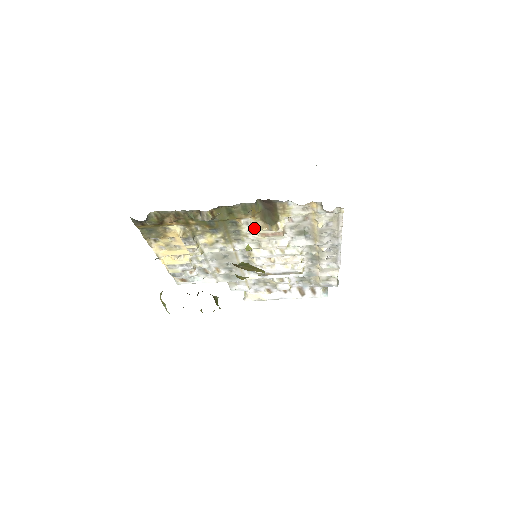
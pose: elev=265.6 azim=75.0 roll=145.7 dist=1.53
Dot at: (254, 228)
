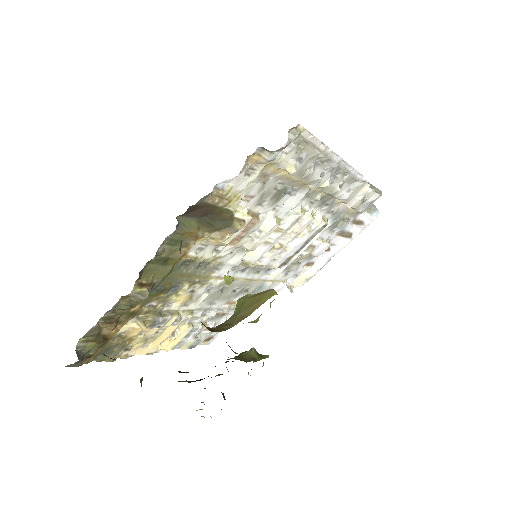
Dot at: (215, 245)
